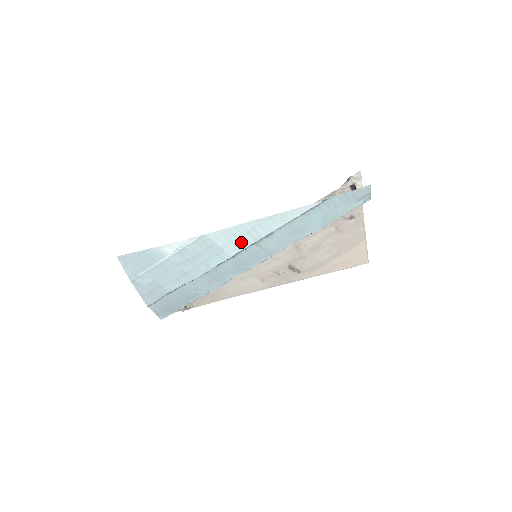
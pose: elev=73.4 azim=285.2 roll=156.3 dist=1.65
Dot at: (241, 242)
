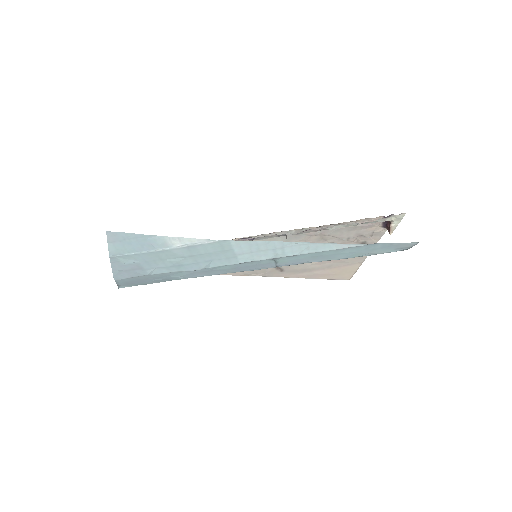
Dot at: (260, 255)
